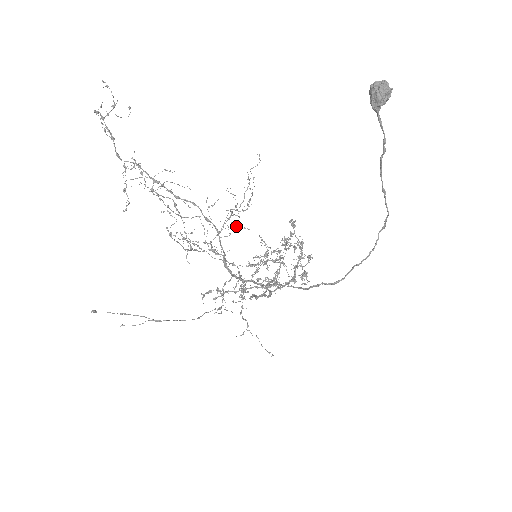
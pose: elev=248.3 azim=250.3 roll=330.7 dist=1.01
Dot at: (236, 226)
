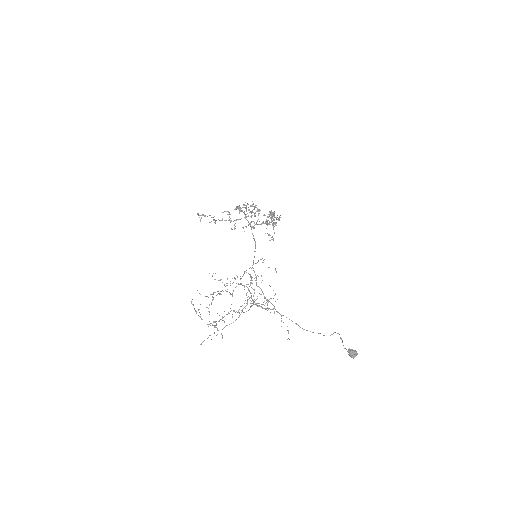
Dot at: occluded
